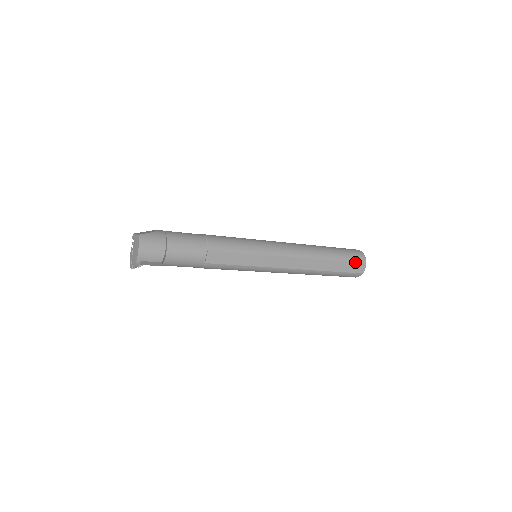
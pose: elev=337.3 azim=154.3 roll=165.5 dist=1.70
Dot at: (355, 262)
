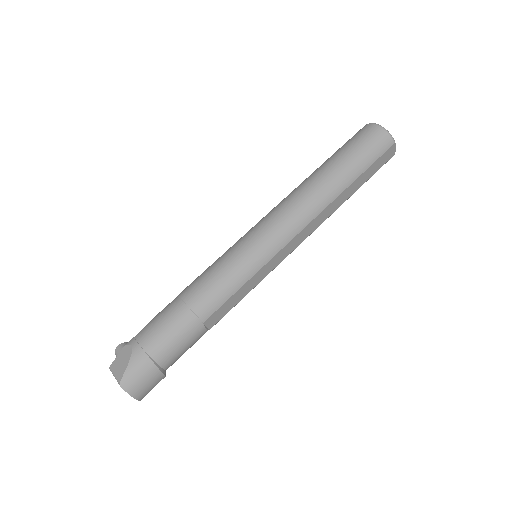
Dot at: (380, 156)
